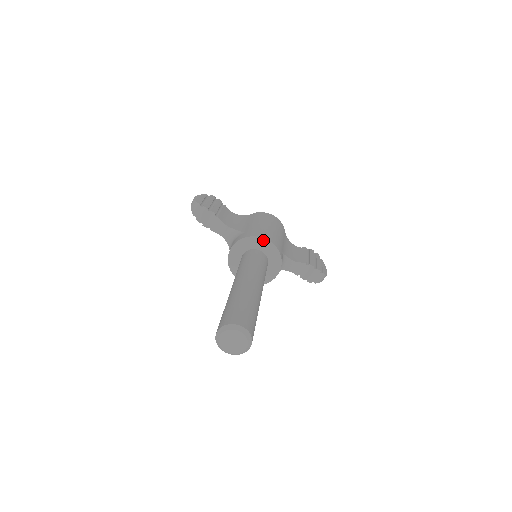
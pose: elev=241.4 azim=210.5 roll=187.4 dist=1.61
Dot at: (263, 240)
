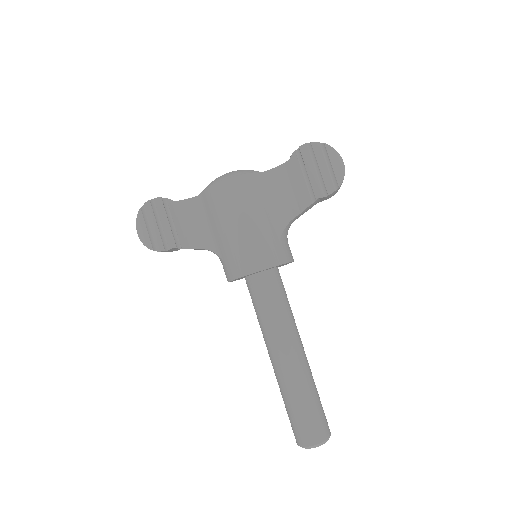
Dot at: occluded
